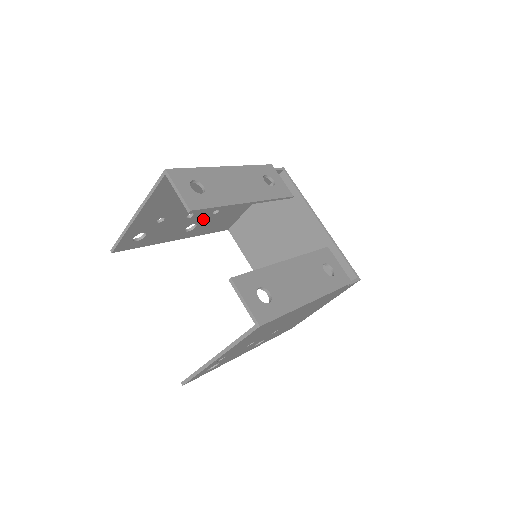
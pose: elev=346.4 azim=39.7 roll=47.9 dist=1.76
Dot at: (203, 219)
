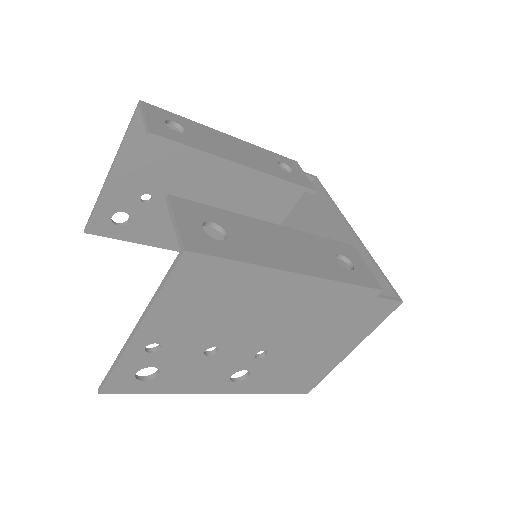
Dot at: occluded
